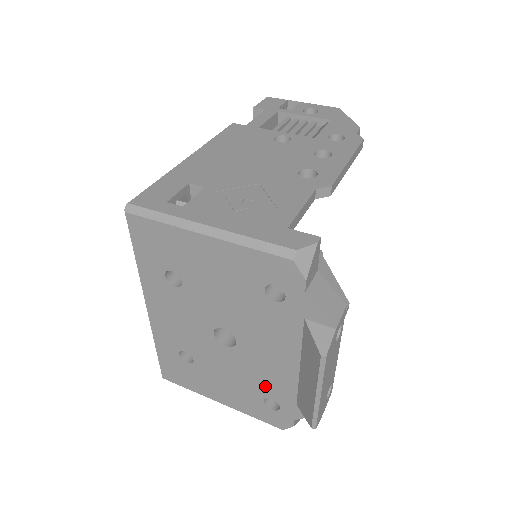
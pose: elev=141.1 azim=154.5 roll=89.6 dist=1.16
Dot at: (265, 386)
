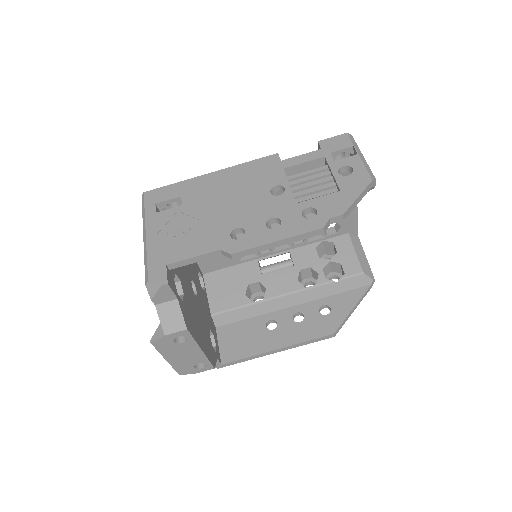
Dot at: occluded
